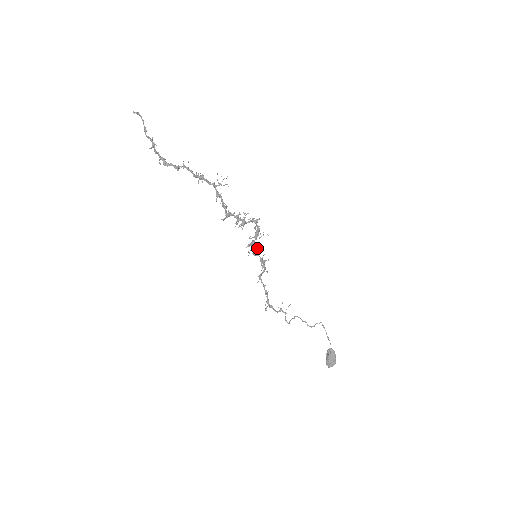
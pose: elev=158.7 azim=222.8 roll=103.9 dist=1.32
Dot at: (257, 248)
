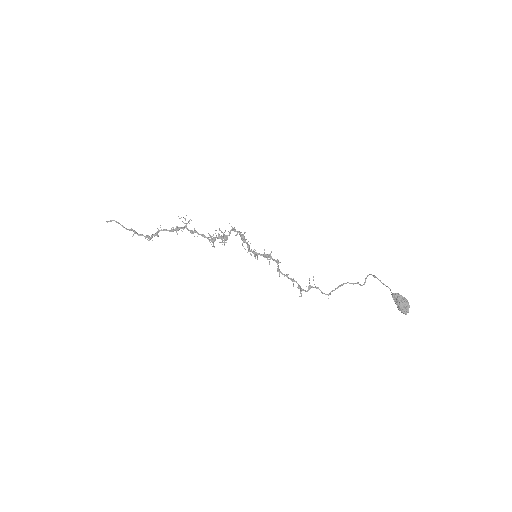
Dot at: (254, 249)
